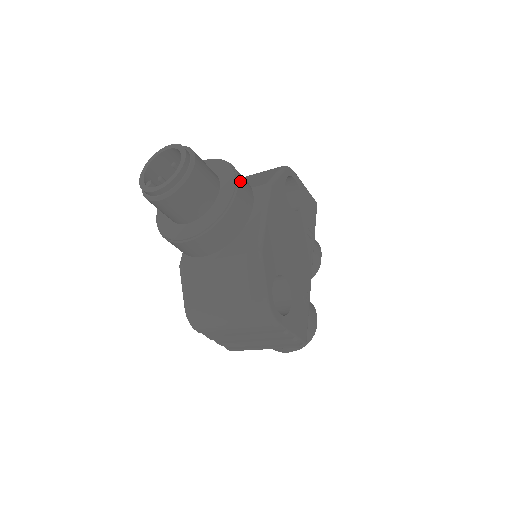
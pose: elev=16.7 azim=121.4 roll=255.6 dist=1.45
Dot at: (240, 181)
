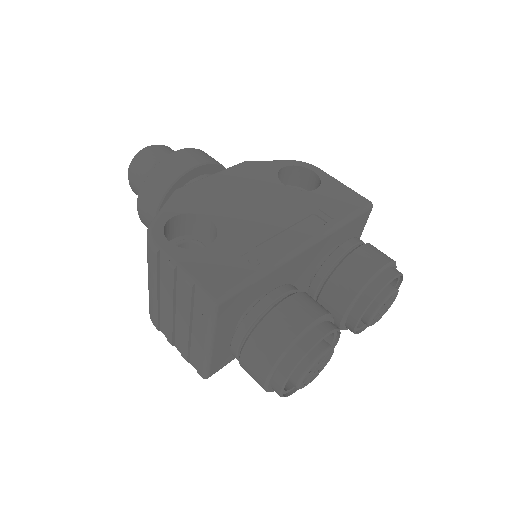
Dot at: (191, 150)
